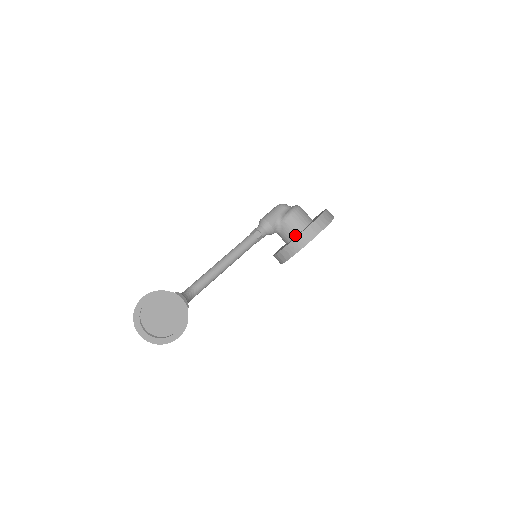
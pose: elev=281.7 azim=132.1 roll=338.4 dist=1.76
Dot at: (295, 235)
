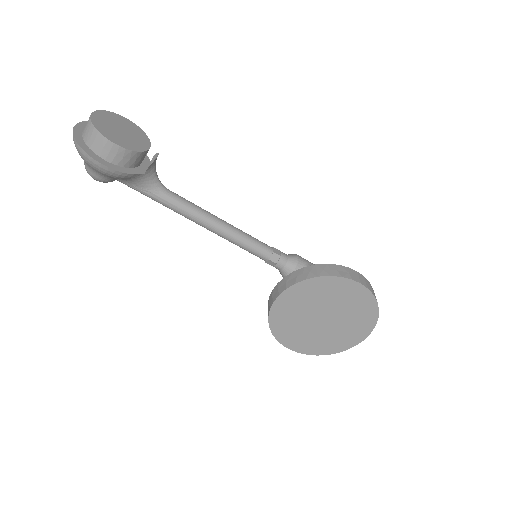
Dot at: occluded
